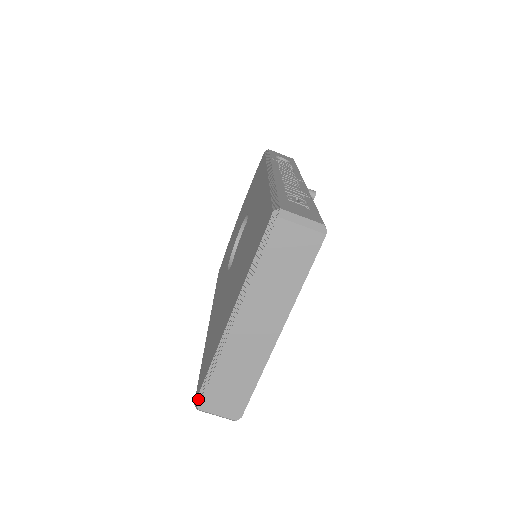
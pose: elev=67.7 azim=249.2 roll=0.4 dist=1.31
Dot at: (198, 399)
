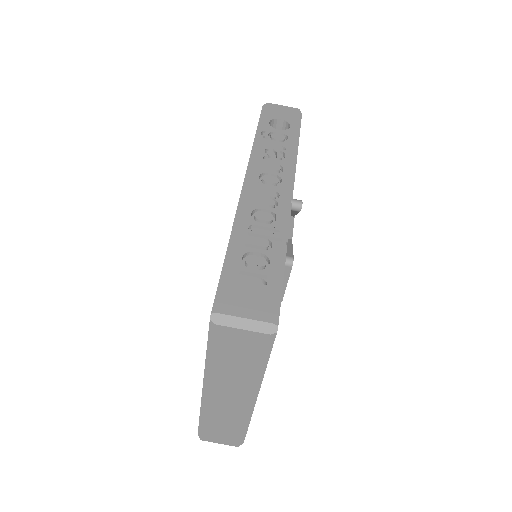
Dot at: (199, 433)
